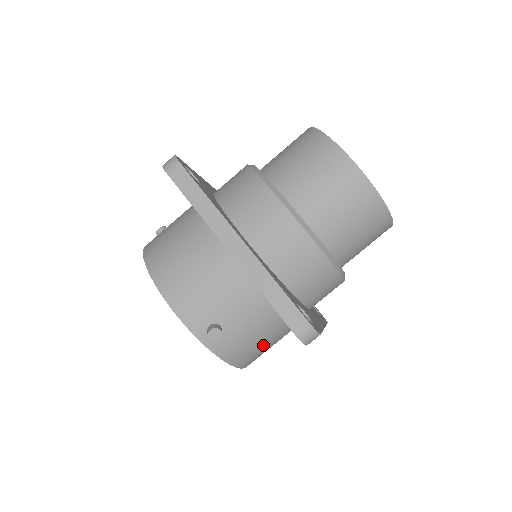
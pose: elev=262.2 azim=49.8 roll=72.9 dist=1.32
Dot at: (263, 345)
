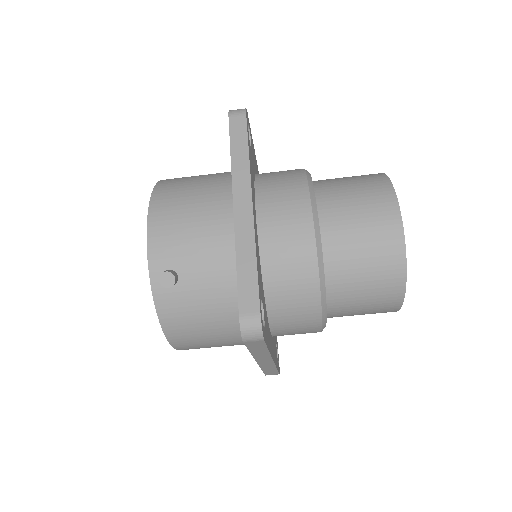
Dot at: (204, 332)
